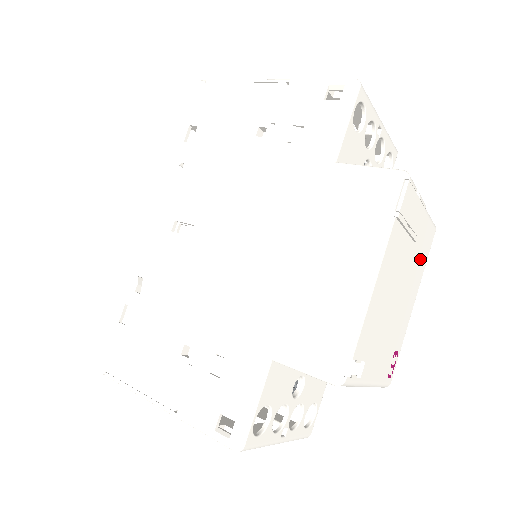
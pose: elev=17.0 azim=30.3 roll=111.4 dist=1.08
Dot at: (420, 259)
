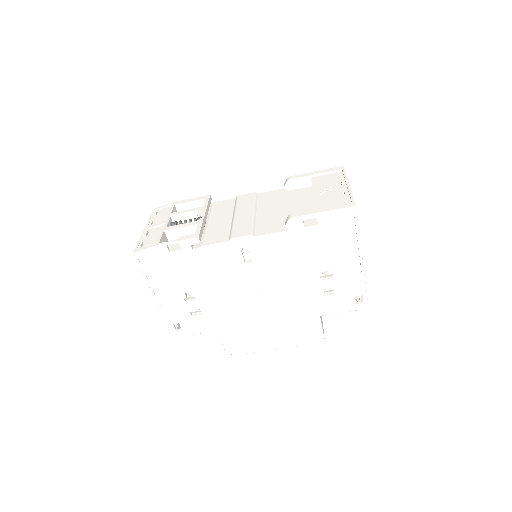
Dot at: occluded
